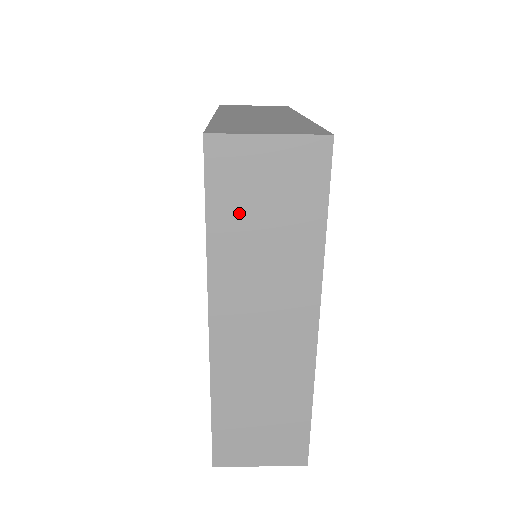
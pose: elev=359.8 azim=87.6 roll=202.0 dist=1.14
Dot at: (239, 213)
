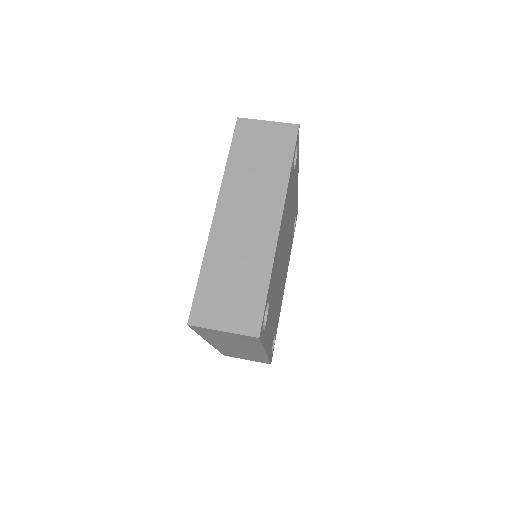
Dot at: (214, 336)
